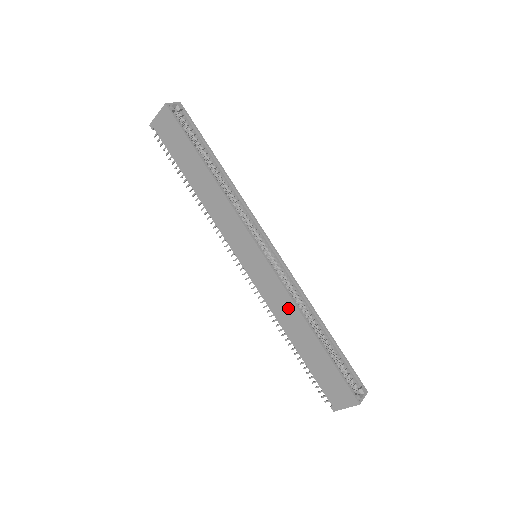
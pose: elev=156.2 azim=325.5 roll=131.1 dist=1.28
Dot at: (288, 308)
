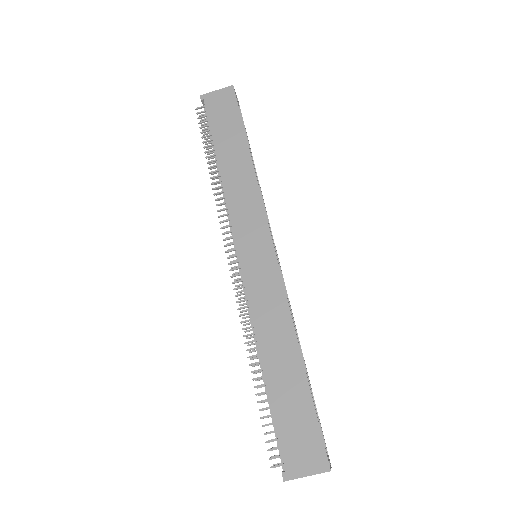
Dot at: (279, 319)
